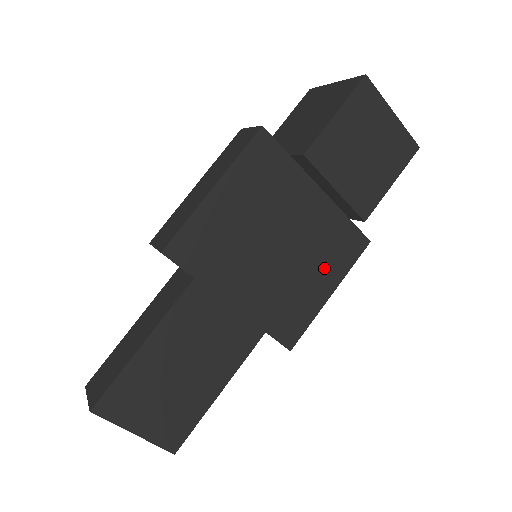
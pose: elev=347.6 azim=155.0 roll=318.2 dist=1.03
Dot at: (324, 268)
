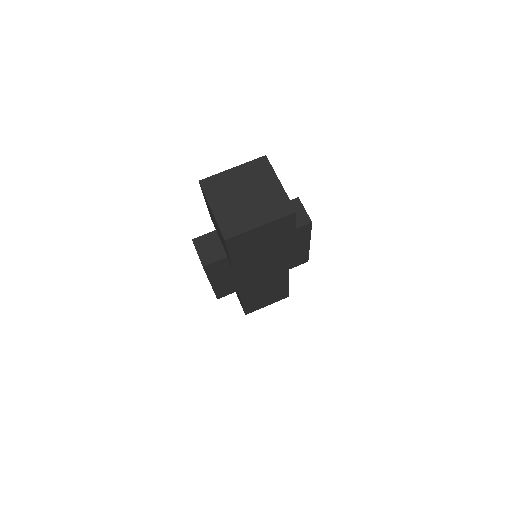
Dot at: (294, 246)
